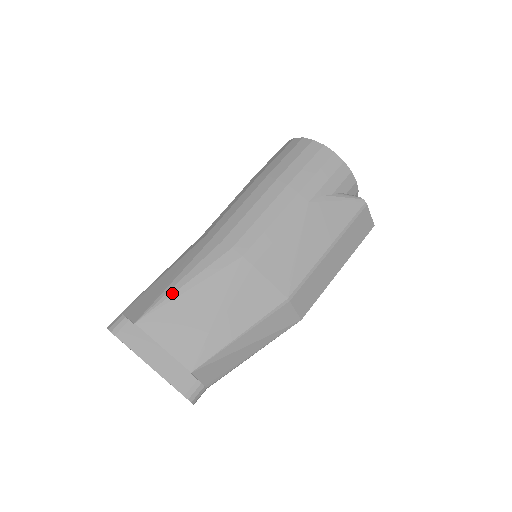
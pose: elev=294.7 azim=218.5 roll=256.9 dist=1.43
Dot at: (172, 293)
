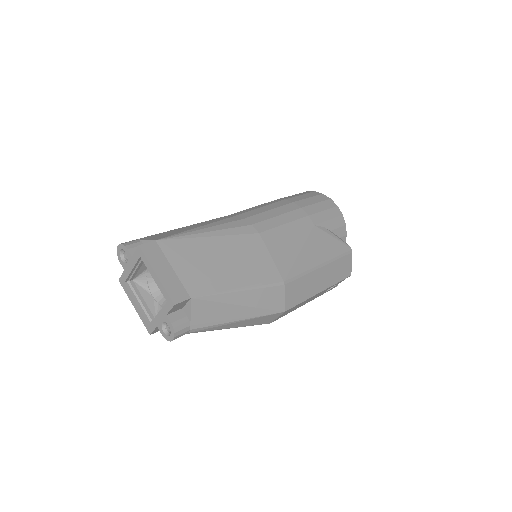
Dot at: (195, 233)
